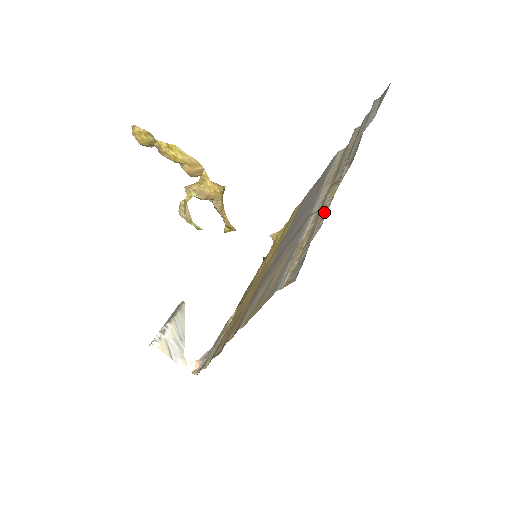
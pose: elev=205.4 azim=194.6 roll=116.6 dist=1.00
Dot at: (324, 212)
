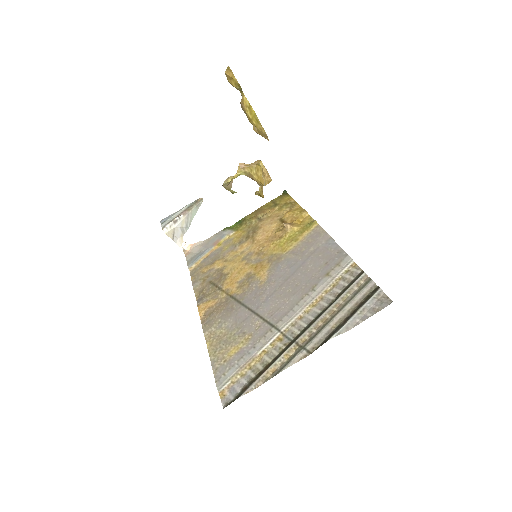
Dot at: (269, 372)
